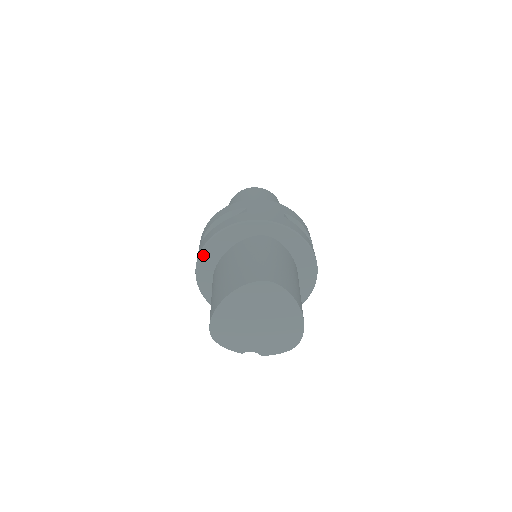
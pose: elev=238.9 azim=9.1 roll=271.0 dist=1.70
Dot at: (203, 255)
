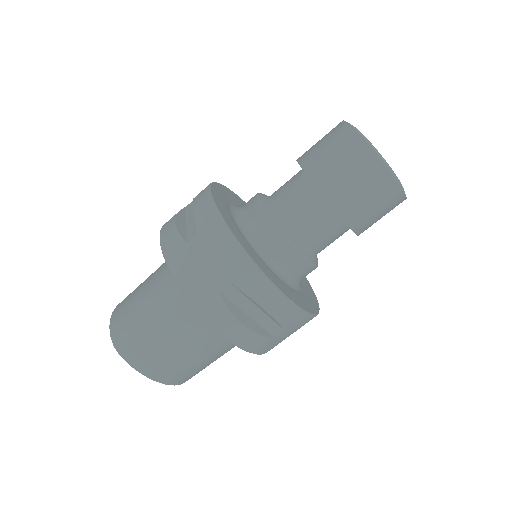
Dot at: occluded
